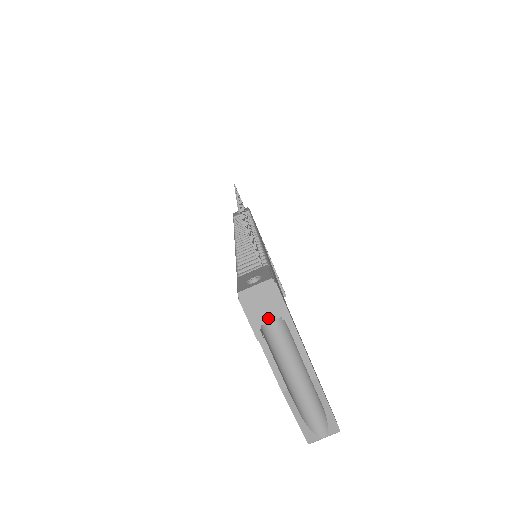
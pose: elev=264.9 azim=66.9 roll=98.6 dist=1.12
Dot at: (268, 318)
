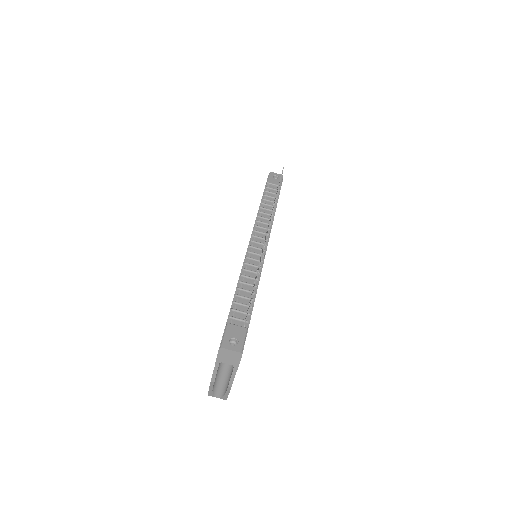
Dot at: (227, 362)
